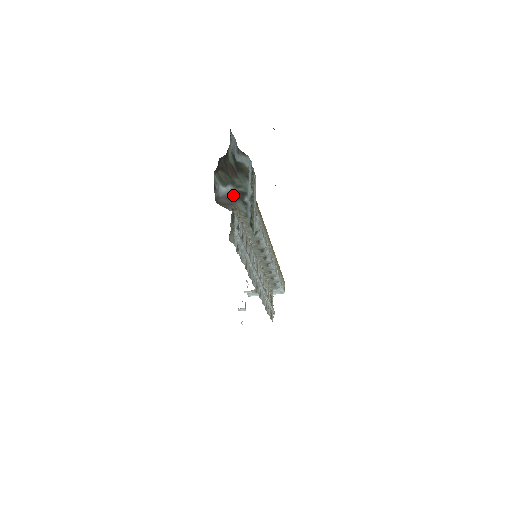
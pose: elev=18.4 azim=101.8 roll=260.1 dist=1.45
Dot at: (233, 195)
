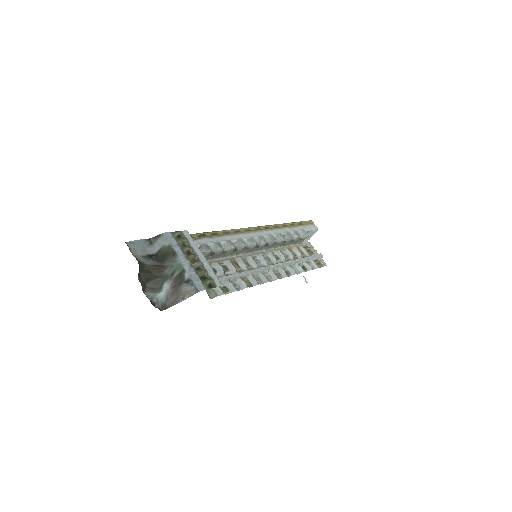
Dot at: (173, 287)
